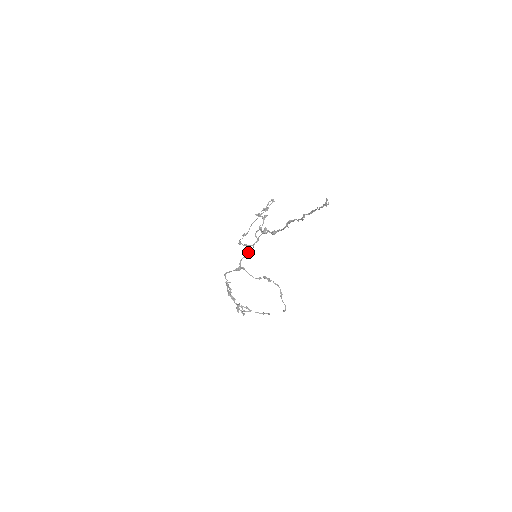
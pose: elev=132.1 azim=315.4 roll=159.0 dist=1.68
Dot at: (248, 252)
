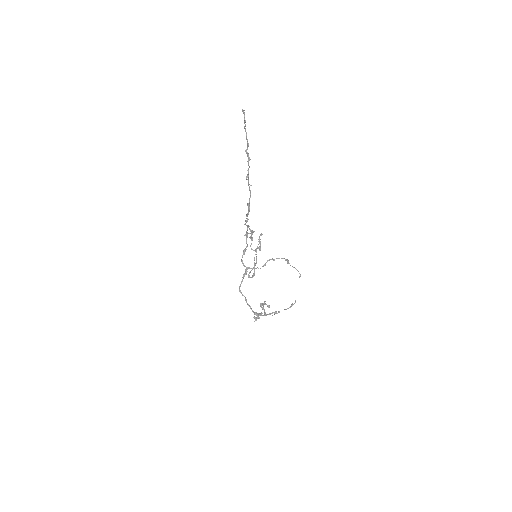
Dot at: (244, 249)
